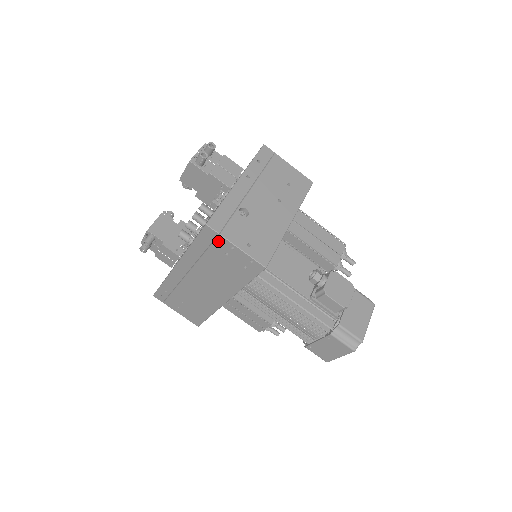
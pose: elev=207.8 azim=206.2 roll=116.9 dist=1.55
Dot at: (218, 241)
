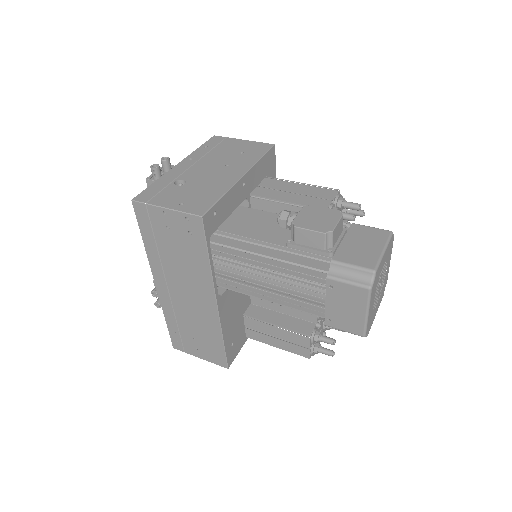
Dot at: (151, 215)
